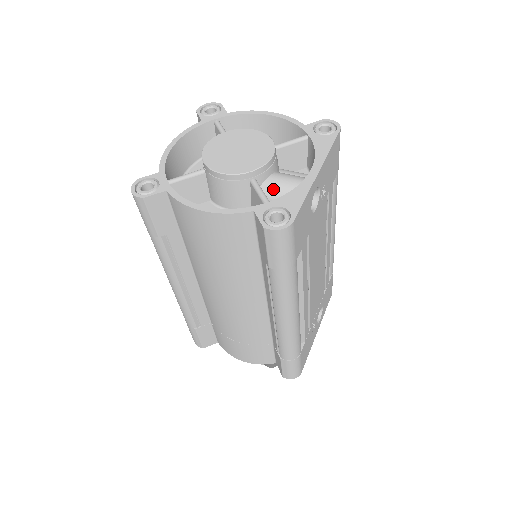
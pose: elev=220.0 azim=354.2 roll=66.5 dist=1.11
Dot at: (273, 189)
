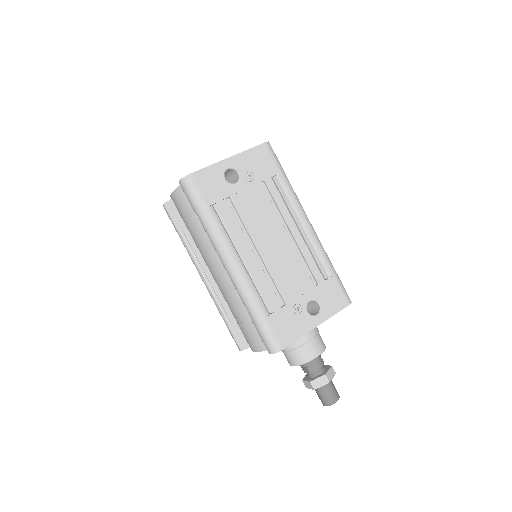
Dot at: occluded
